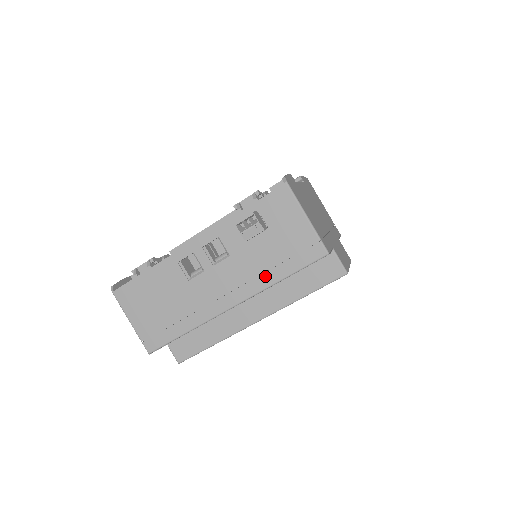
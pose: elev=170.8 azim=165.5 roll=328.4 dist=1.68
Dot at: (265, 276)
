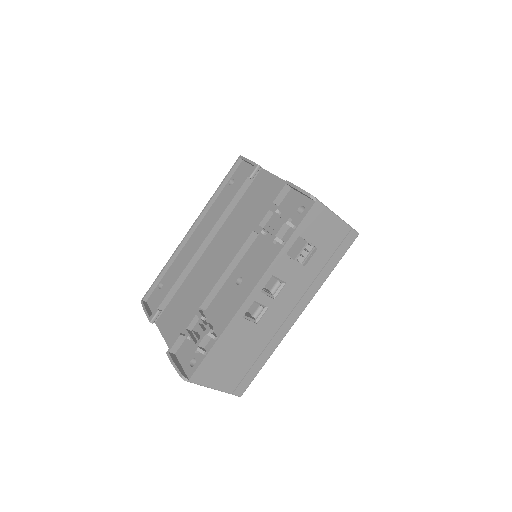
Dot at: (318, 279)
